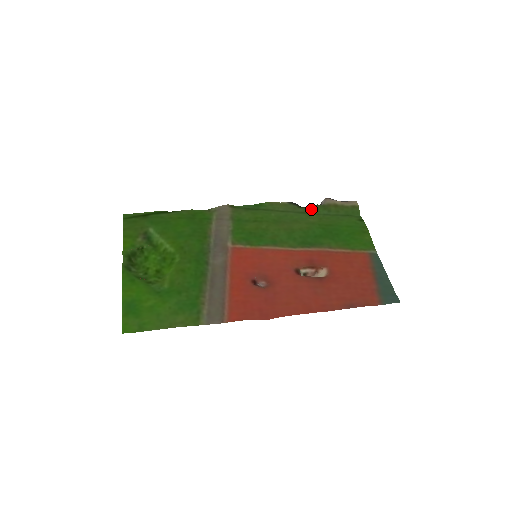
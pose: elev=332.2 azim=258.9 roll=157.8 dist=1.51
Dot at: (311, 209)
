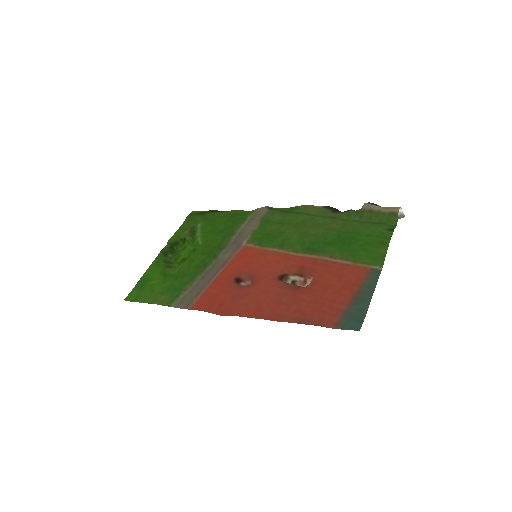
Dot at: (343, 214)
